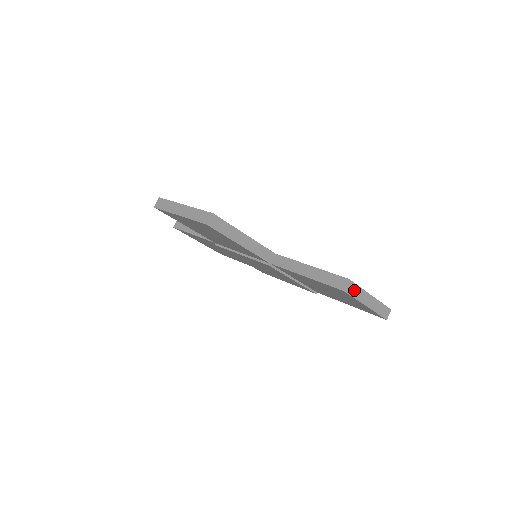
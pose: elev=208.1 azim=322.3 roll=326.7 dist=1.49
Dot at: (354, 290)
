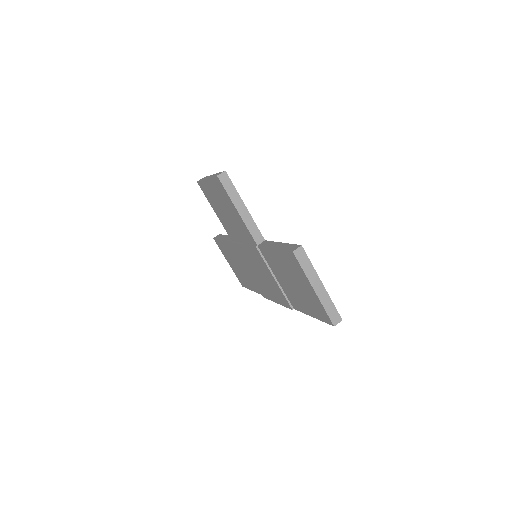
Dot at: (304, 261)
